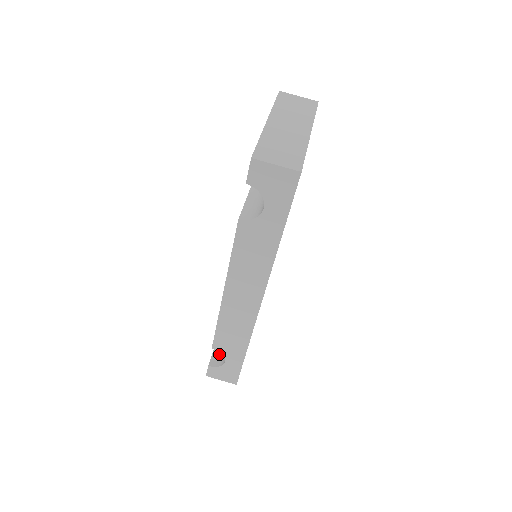
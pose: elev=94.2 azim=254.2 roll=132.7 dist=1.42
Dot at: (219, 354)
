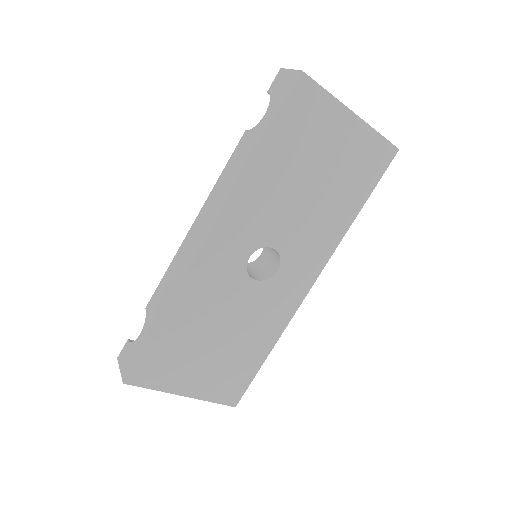
Dot at: occluded
